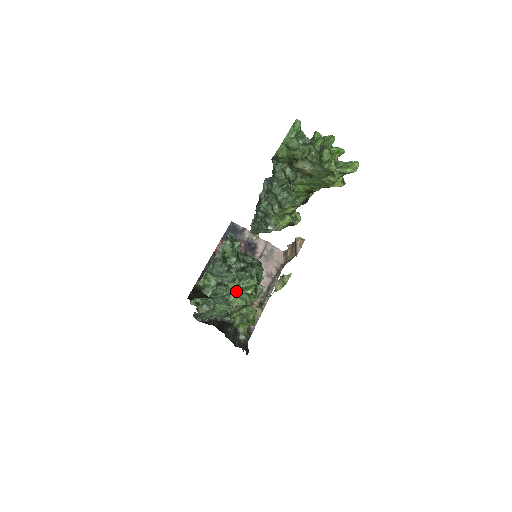
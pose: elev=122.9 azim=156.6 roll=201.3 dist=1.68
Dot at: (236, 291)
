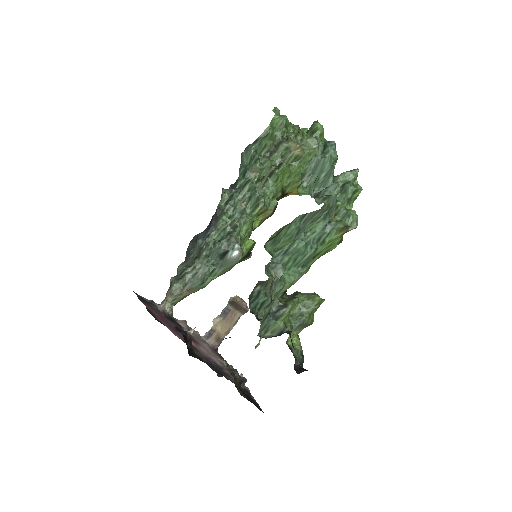
Dot at: (342, 202)
